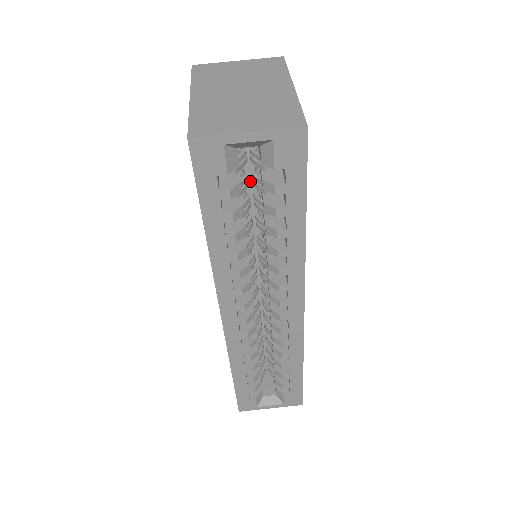
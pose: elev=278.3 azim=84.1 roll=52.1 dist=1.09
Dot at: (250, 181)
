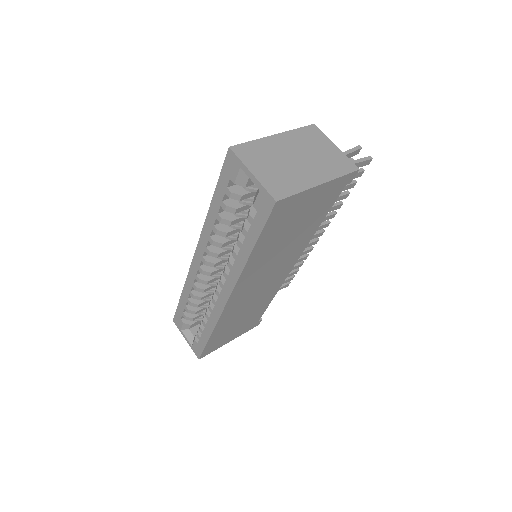
Dot at: occluded
